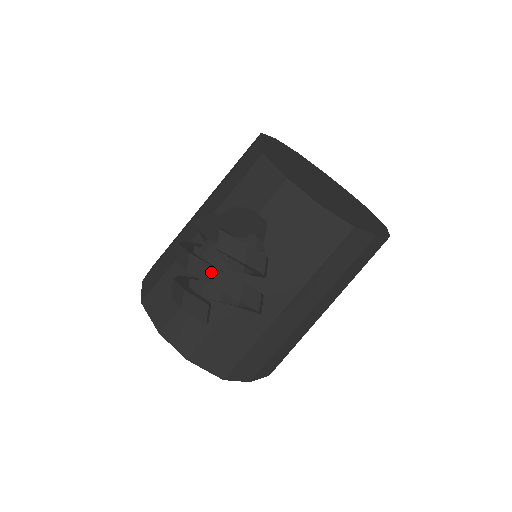
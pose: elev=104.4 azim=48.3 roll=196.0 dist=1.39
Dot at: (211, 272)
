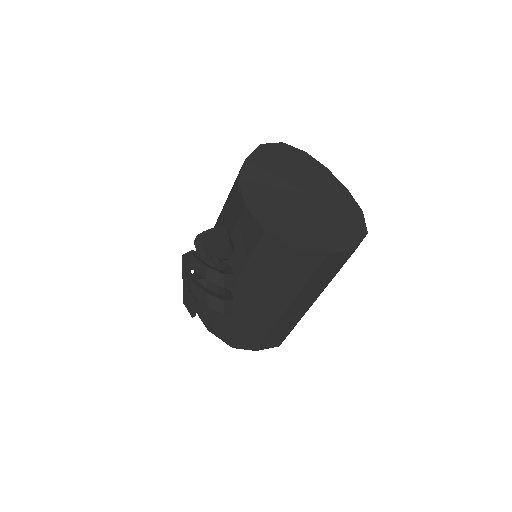
Dot at: (190, 283)
